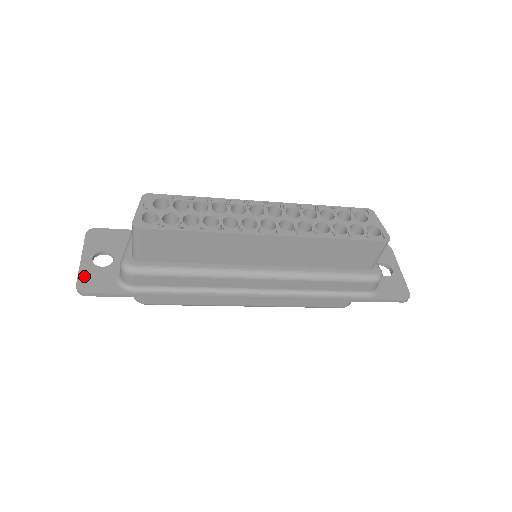
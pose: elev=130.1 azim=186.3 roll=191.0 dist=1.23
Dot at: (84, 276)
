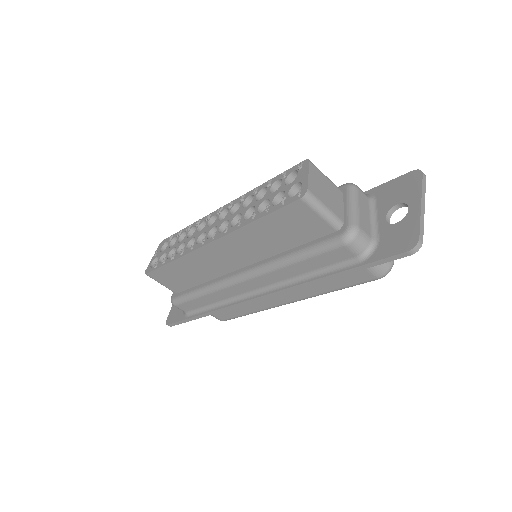
Dot at: (172, 311)
